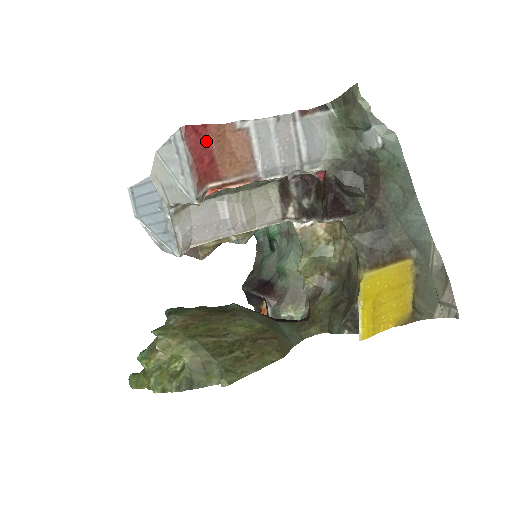
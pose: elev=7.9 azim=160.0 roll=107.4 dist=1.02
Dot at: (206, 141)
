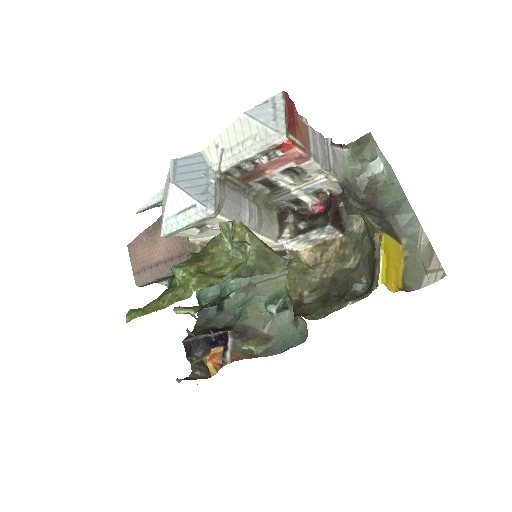
Dot at: (292, 110)
